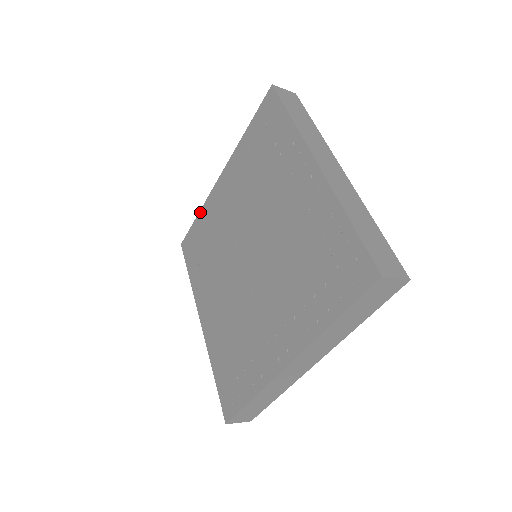
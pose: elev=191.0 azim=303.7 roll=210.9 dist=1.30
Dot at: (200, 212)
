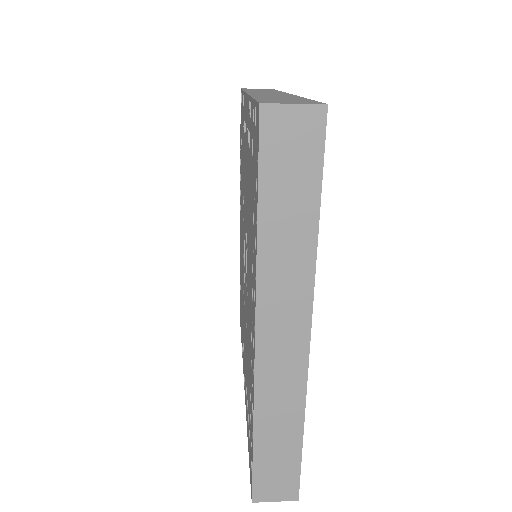
Dot at: occluded
